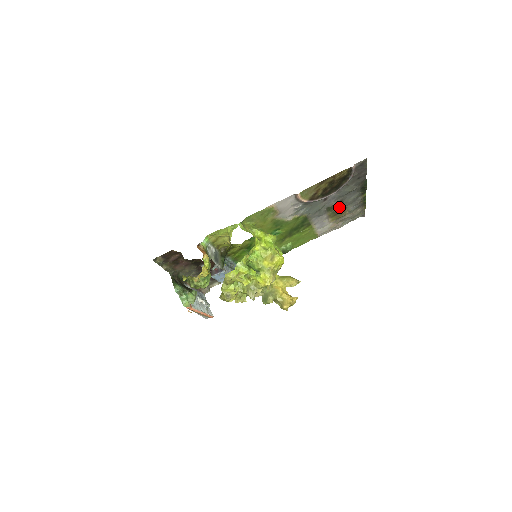
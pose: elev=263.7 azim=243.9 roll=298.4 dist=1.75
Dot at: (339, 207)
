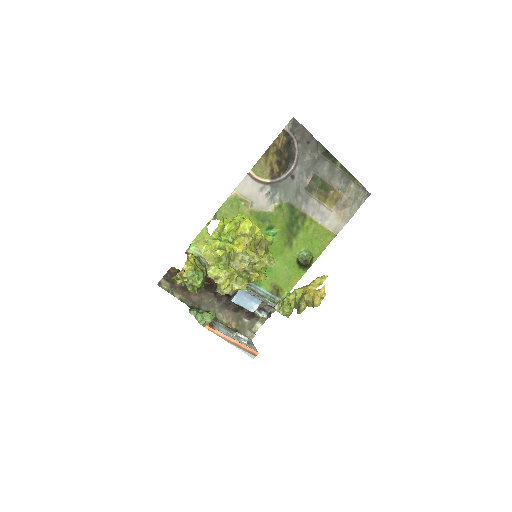
Dot at: (320, 185)
